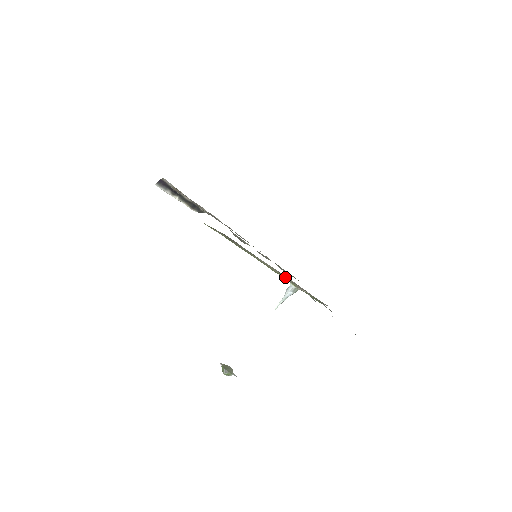
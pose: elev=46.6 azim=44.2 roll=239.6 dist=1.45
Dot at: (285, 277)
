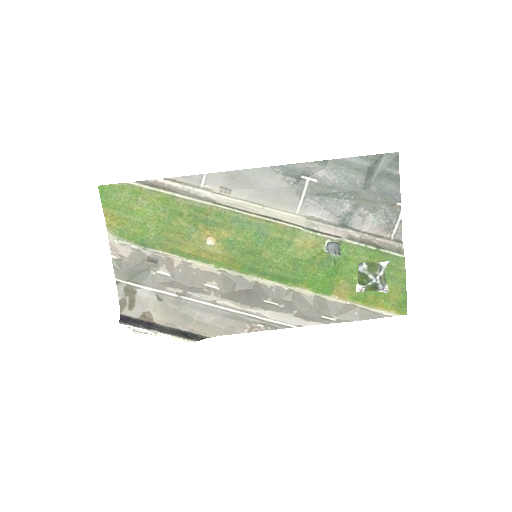
Dot at: (289, 224)
